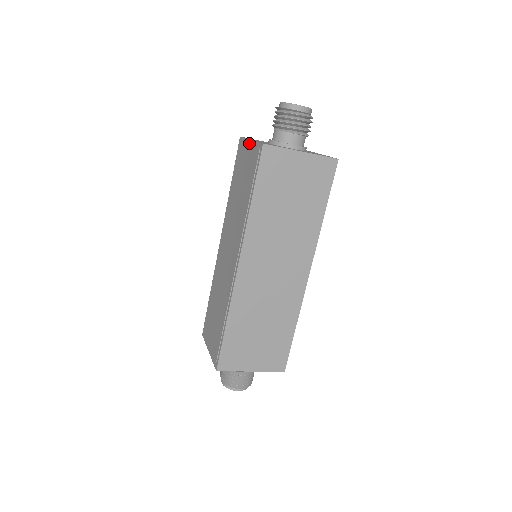
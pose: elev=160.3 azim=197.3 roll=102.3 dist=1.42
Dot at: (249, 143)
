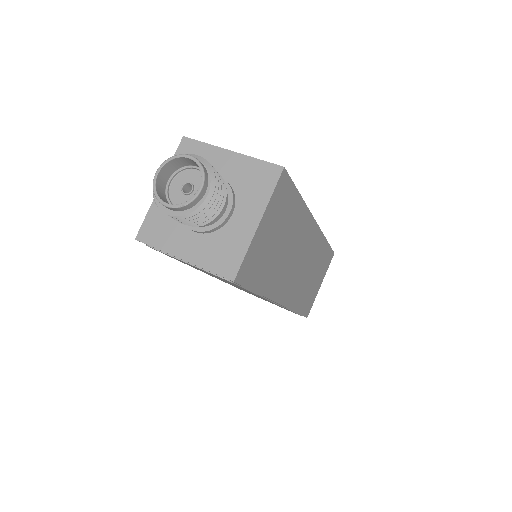
Dot at: occluded
